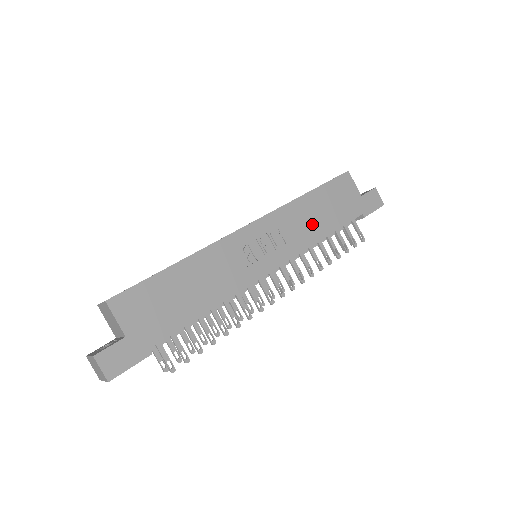
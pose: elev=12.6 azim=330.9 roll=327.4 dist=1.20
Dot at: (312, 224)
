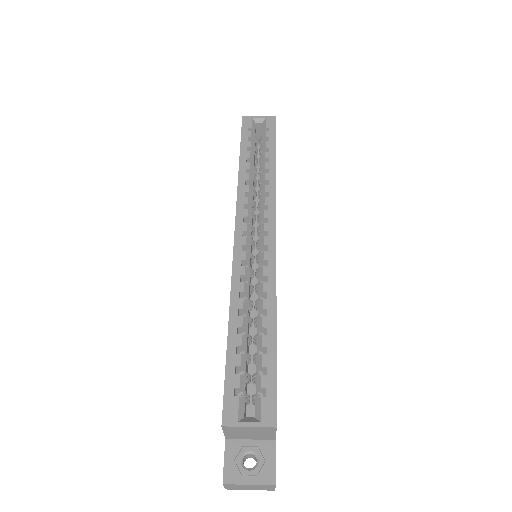
Dot at: occluded
